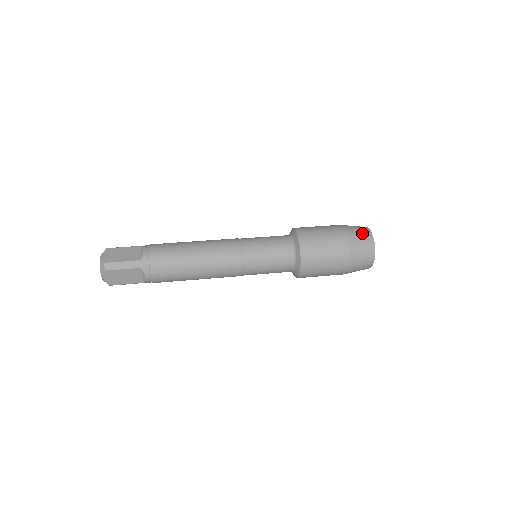
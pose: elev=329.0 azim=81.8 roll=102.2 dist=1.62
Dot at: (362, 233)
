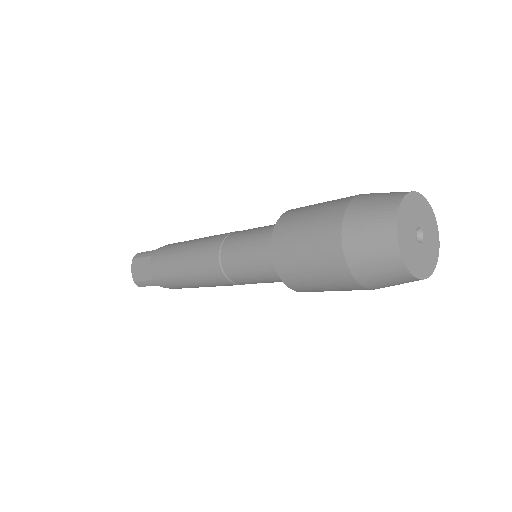
Dot at: (392, 192)
